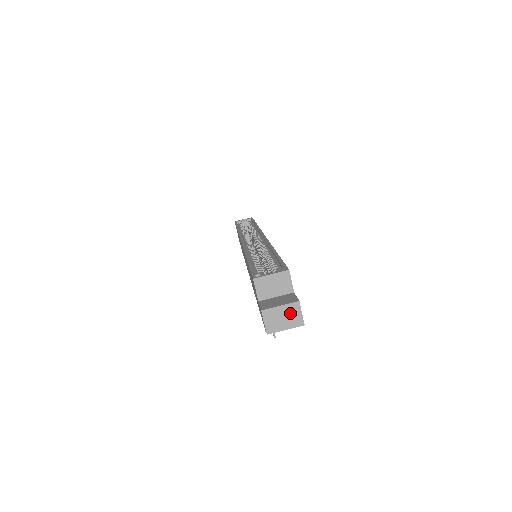
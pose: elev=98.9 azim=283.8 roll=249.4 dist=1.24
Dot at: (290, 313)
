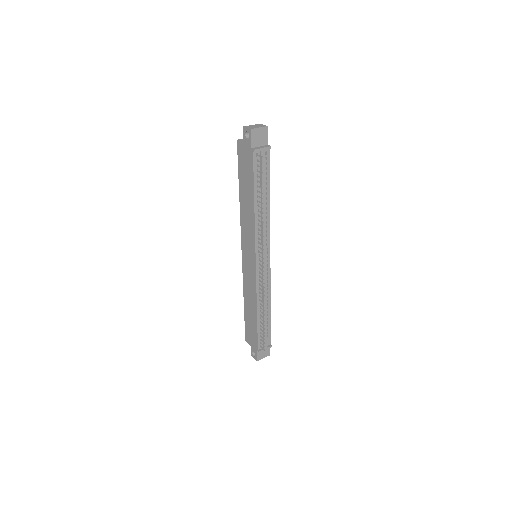
Dot at: (258, 125)
